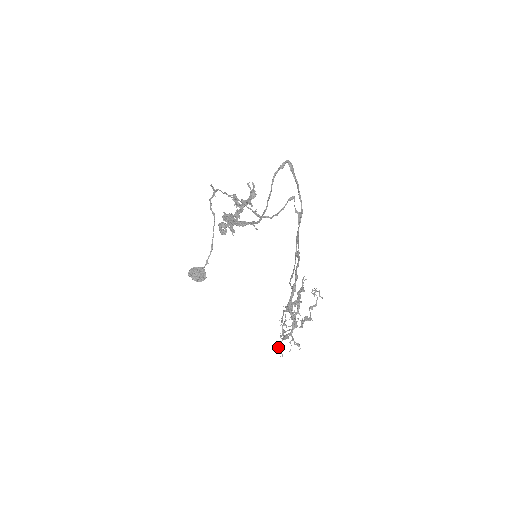
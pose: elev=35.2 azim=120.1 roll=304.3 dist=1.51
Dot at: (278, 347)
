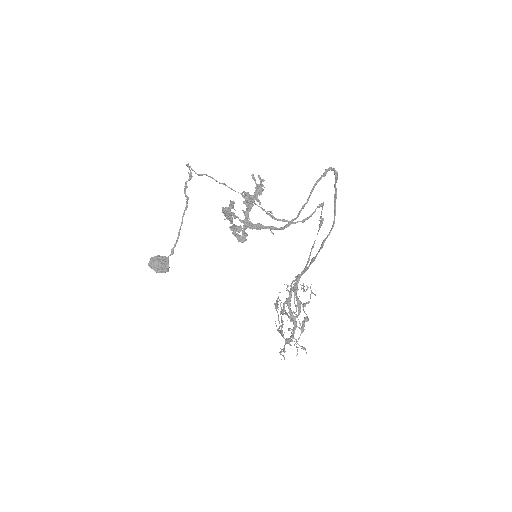
Dot at: (284, 352)
